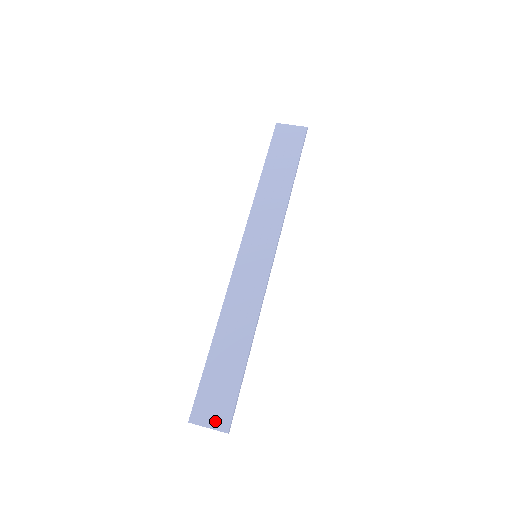
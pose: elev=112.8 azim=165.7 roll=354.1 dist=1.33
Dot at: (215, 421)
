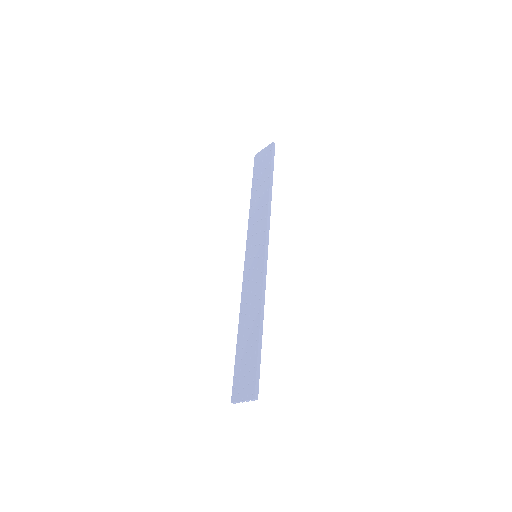
Dot at: (246, 393)
